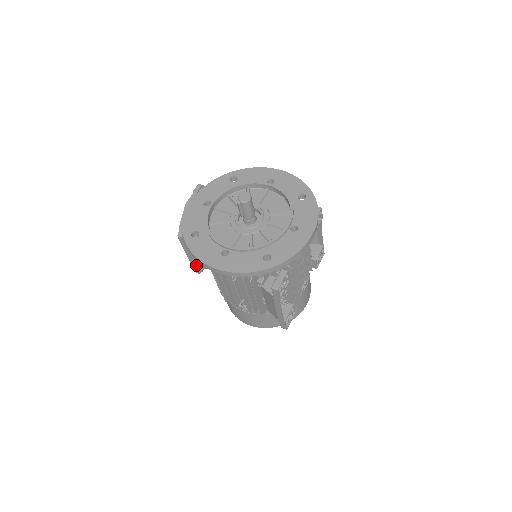
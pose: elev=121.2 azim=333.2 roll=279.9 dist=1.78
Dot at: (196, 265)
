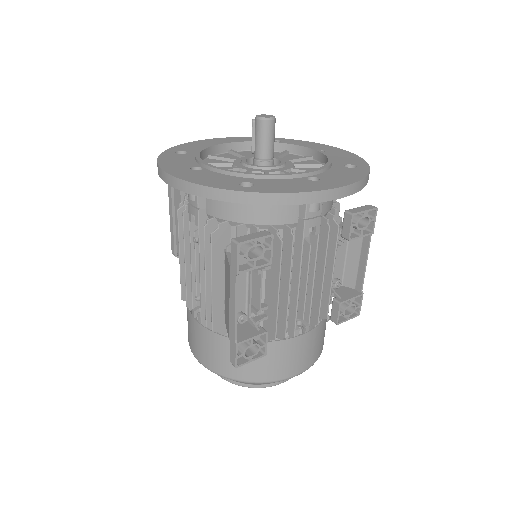
Dot at: (177, 240)
